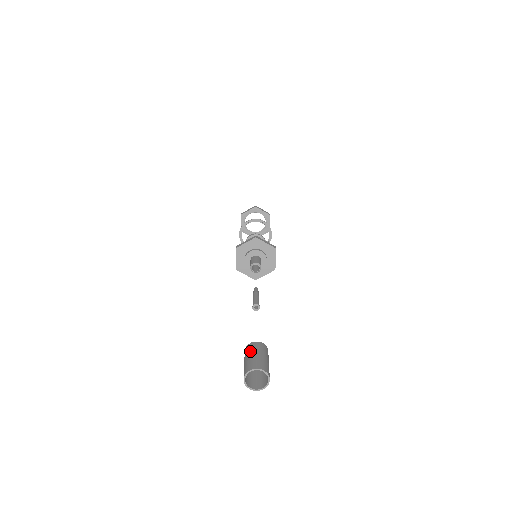
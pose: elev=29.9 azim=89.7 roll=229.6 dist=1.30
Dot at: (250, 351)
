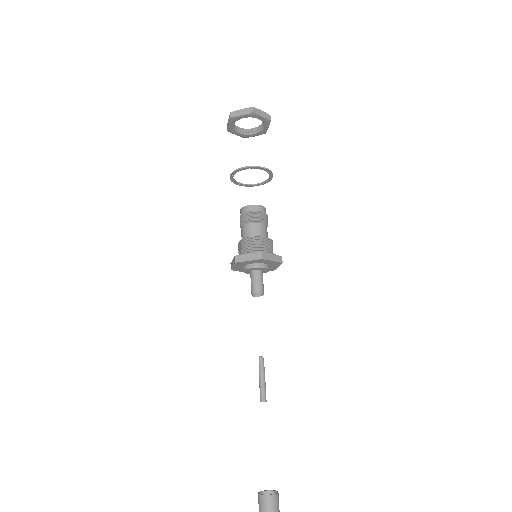
Dot at: (266, 511)
